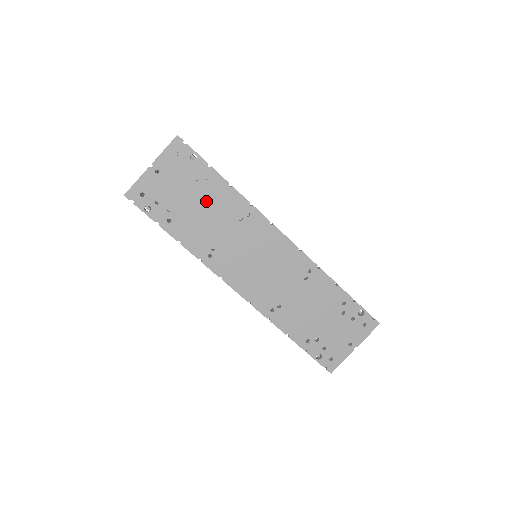
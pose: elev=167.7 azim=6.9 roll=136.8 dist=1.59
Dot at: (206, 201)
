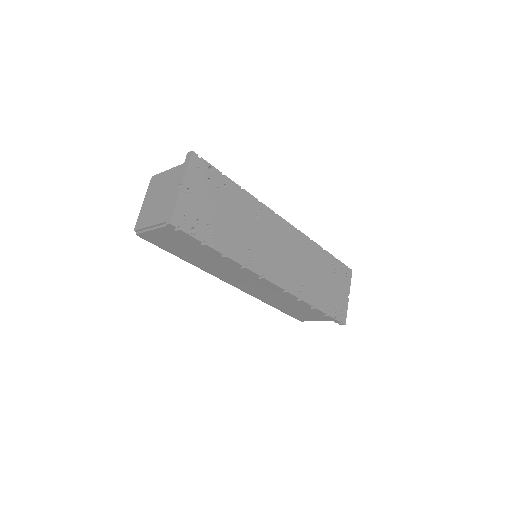
Dot at: (231, 208)
